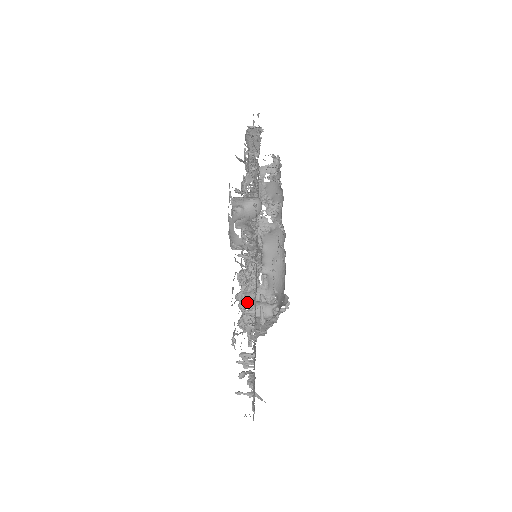
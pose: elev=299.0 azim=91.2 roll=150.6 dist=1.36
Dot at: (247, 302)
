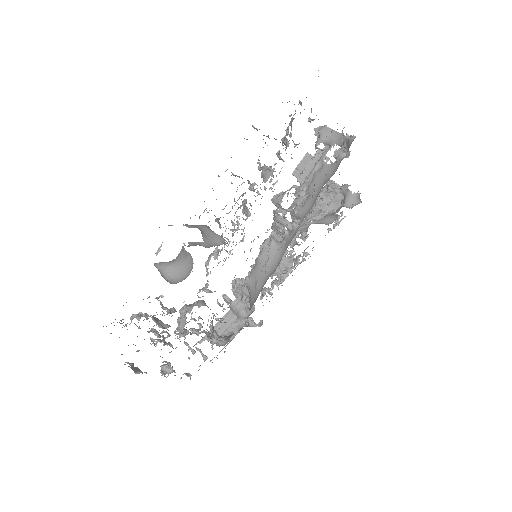
Dot at: (179, 326)
